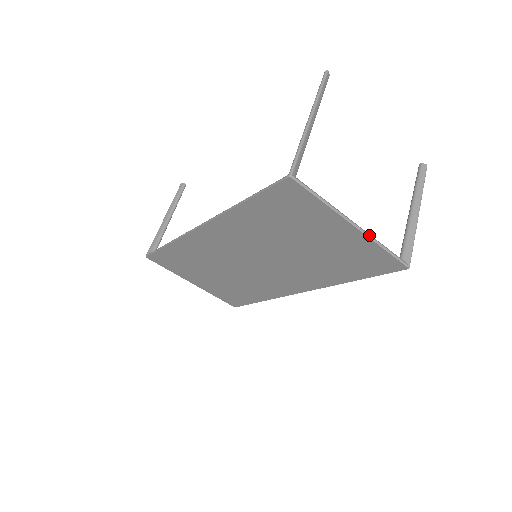
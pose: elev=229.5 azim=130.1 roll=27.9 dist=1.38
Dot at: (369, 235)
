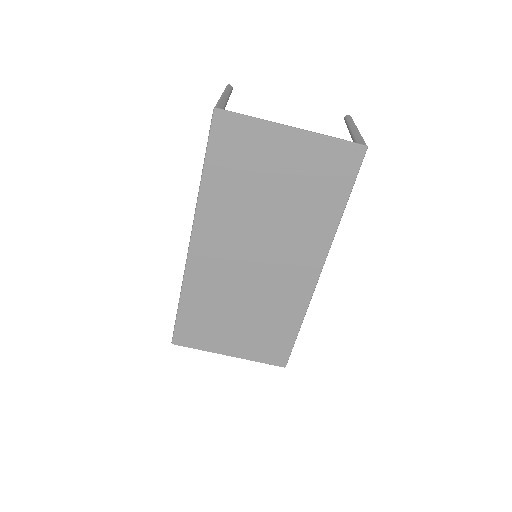
Dot at: (310, 131)
